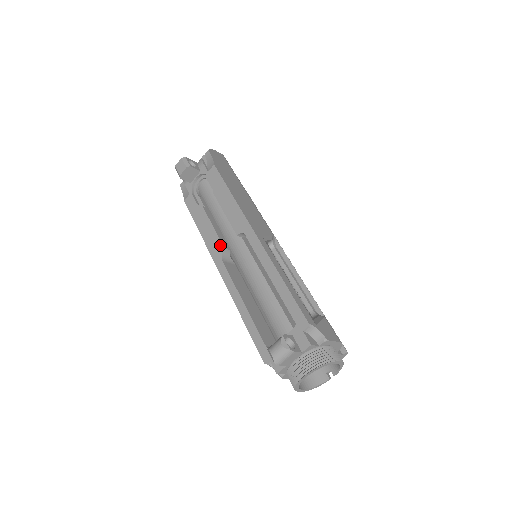
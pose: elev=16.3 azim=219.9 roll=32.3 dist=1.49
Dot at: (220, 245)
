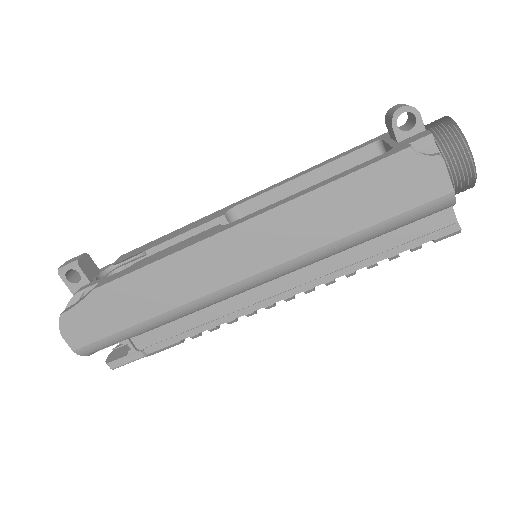
Dot at: (210, 229)
